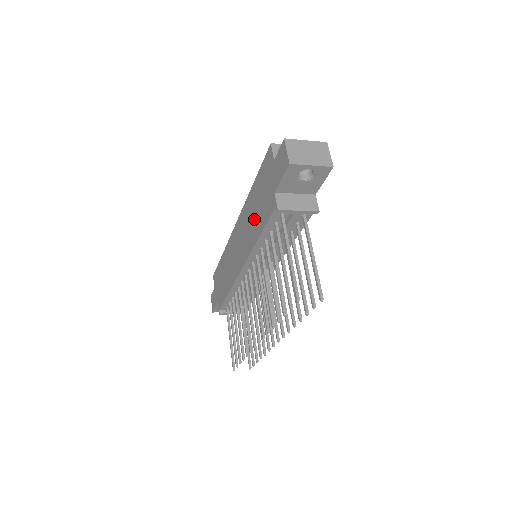
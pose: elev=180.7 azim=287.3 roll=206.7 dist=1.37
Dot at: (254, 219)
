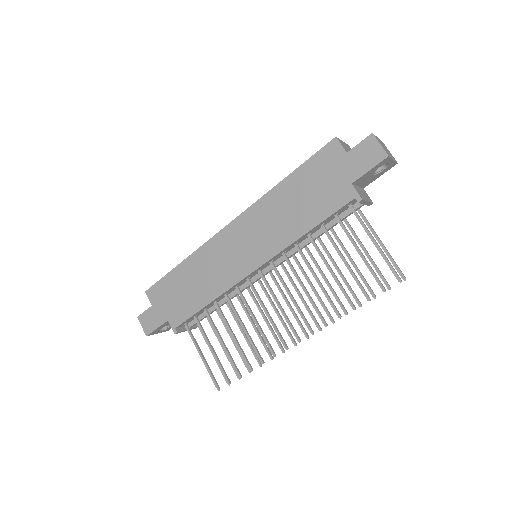
Dot at: (294, 213)
